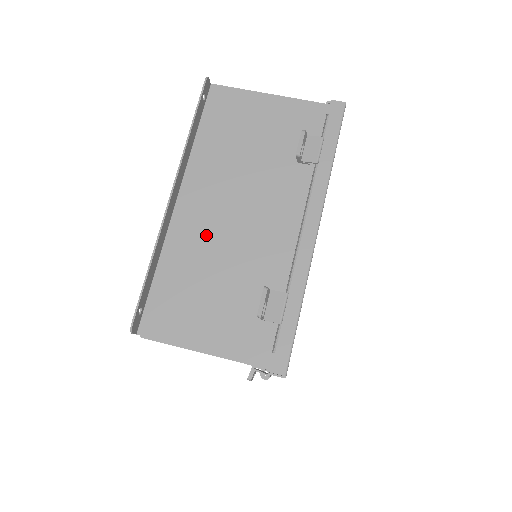
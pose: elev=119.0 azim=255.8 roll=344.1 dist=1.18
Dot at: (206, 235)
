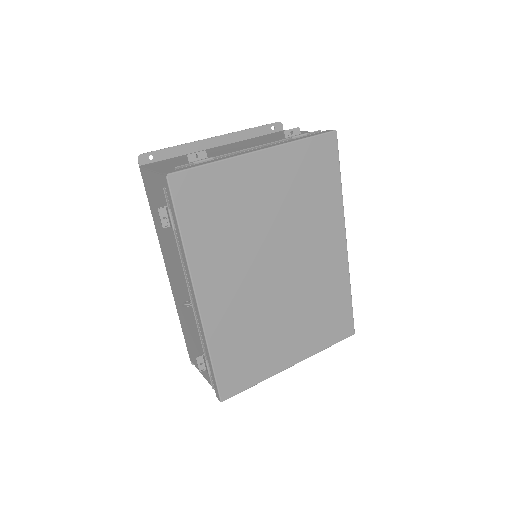
Dot at: (212, 152)
